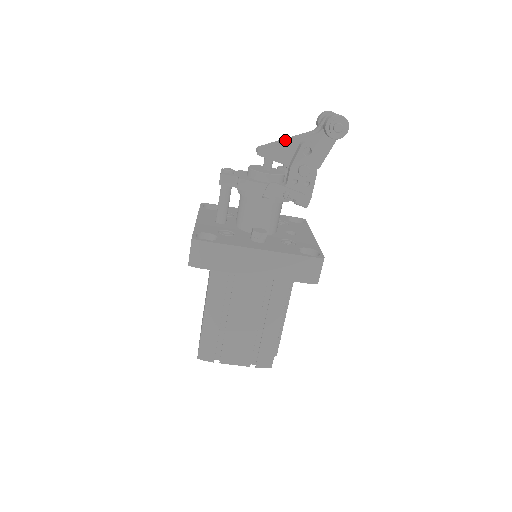
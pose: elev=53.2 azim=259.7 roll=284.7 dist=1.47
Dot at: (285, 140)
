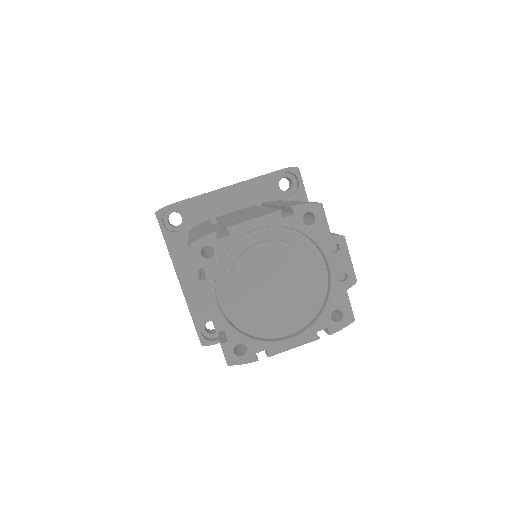
Dot at: occluded
